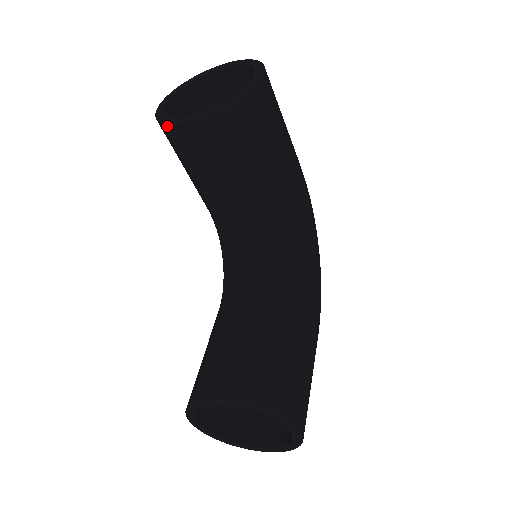
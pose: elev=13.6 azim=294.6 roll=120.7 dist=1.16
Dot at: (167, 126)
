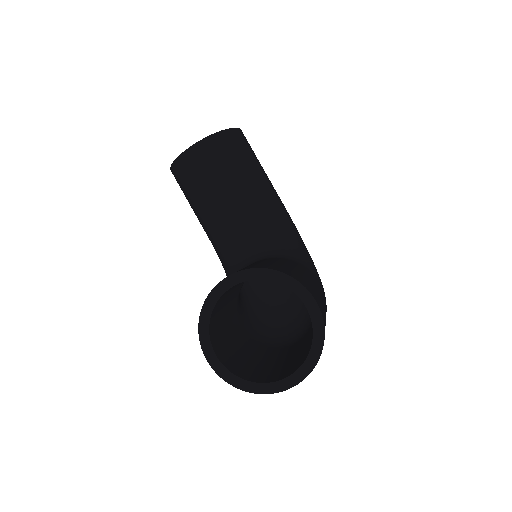
Dot at: (178, 158)
